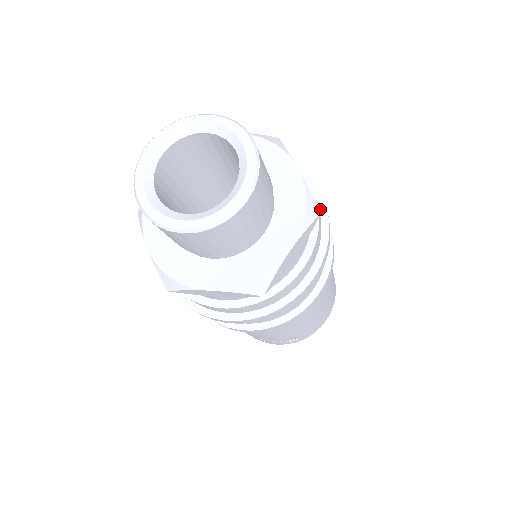
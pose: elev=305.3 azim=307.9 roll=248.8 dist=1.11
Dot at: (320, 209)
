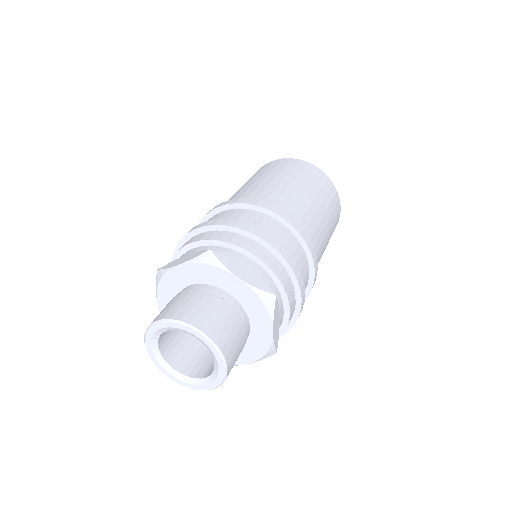
Dot at: (295, 313)
